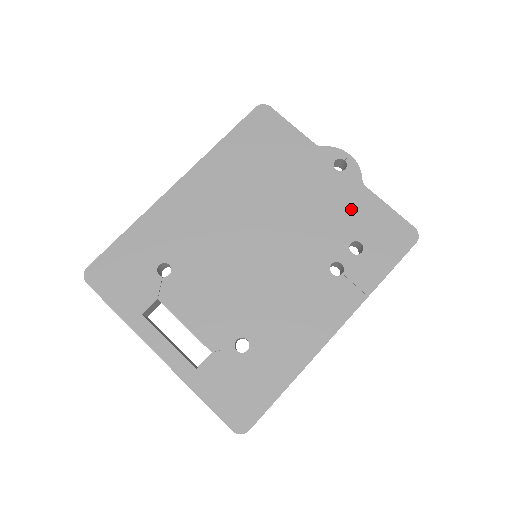
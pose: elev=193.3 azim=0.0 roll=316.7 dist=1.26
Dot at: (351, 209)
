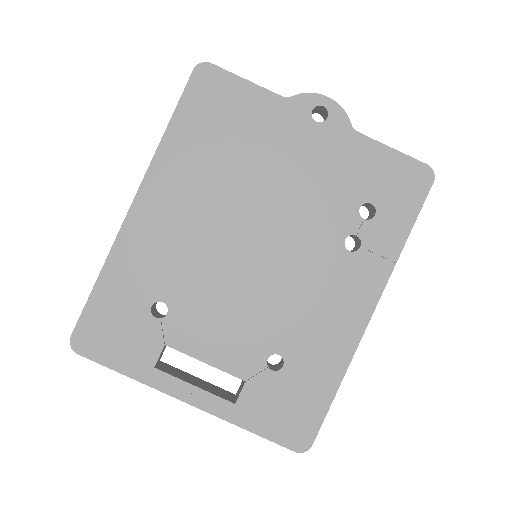
Dot at: (348, 166)
